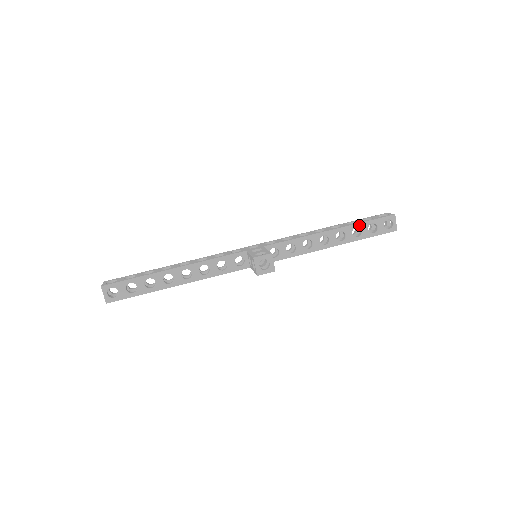
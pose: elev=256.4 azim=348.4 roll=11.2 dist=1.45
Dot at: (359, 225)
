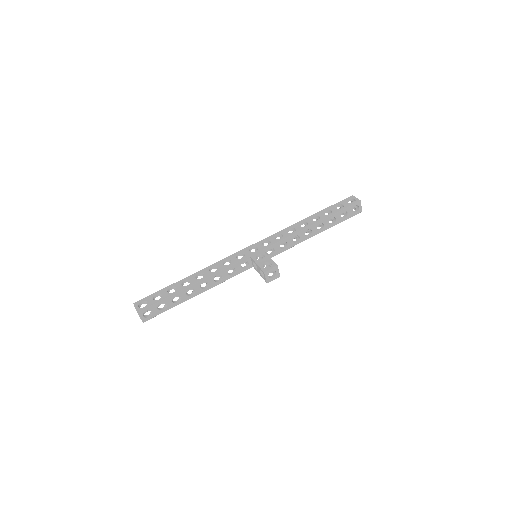
Dot at: (334, 215)
